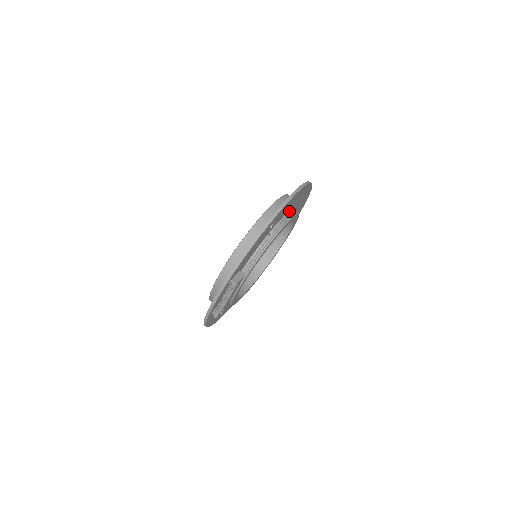
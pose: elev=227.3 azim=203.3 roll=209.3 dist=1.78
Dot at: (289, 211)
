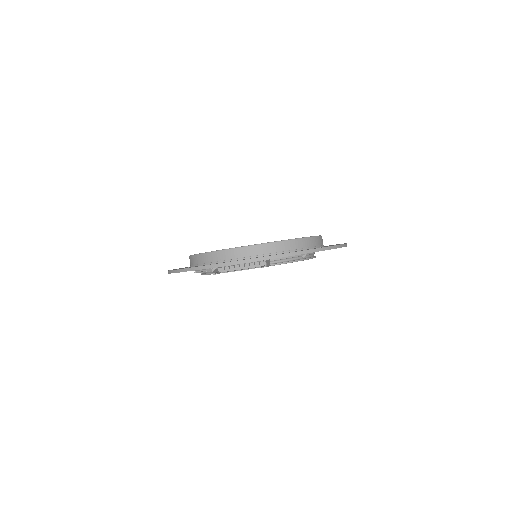
Dot at: occluded
